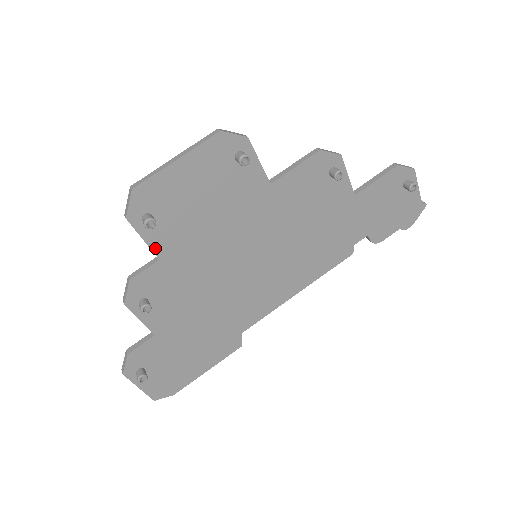
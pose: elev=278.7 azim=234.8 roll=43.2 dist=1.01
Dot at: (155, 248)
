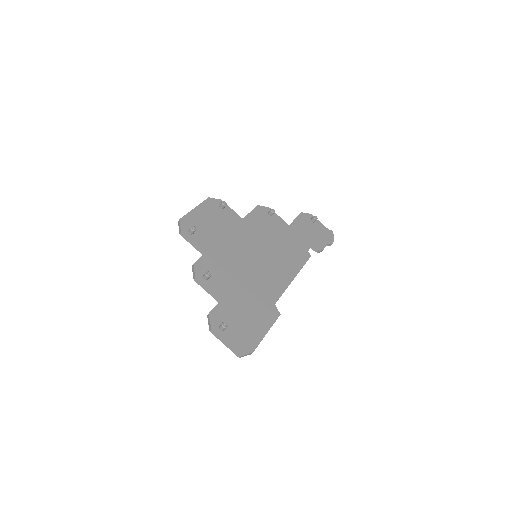
Dot at: (200, 247)
